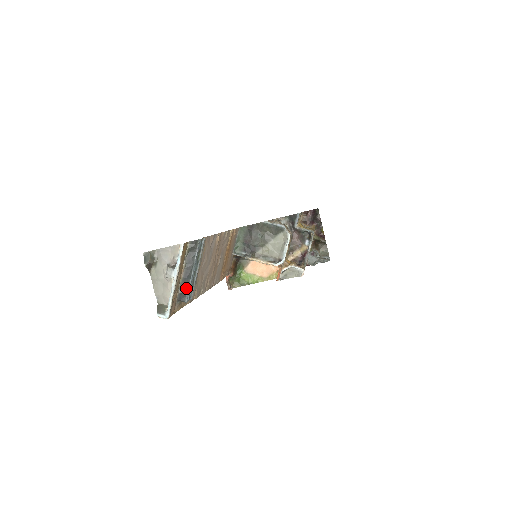
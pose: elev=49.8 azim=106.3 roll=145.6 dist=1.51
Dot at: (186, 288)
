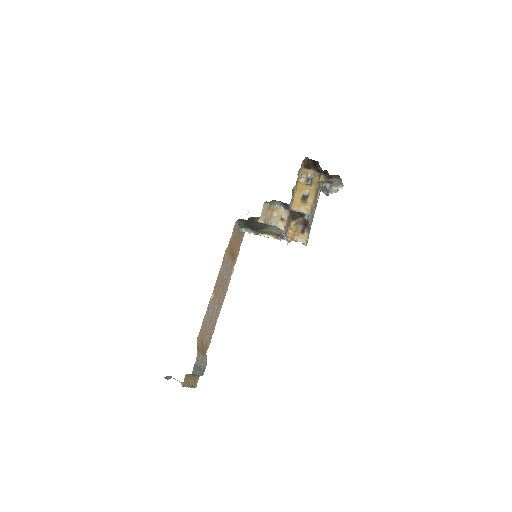
Dot at: occluded
